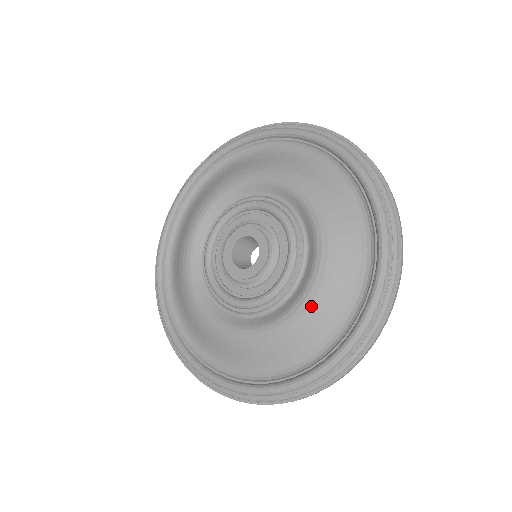
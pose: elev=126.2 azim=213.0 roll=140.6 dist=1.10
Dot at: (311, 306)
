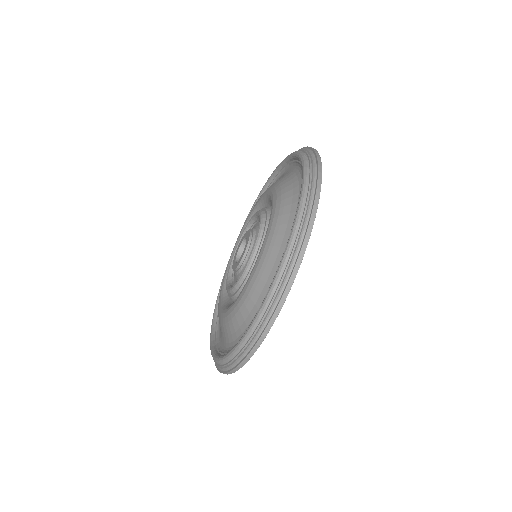
Dot at: (269, 237)
